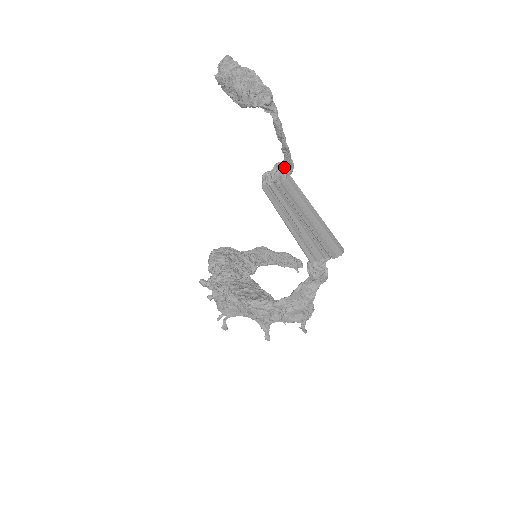
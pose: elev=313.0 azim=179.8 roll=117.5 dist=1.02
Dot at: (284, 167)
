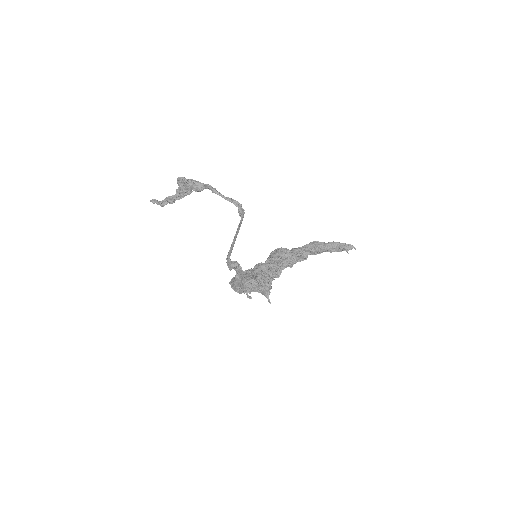
Dot at: occluded
